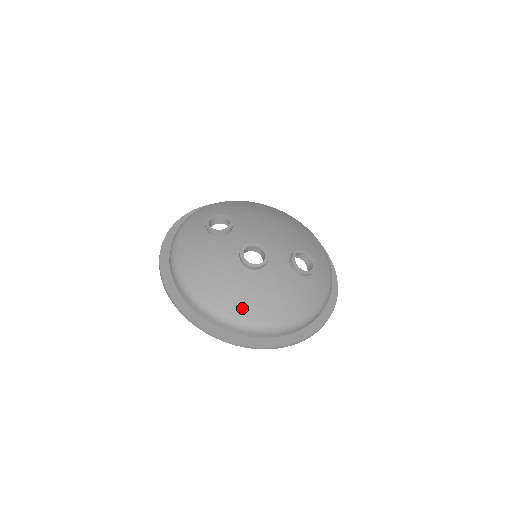
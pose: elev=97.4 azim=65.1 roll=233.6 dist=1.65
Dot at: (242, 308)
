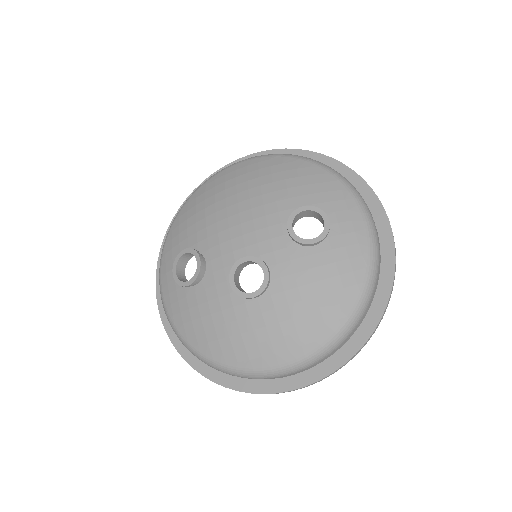
Dot at: (290, 347)
